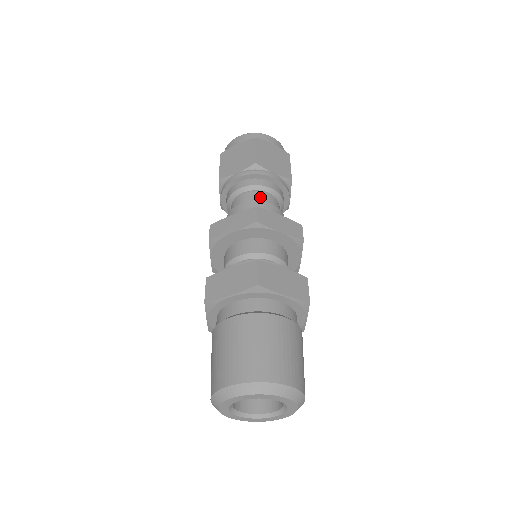
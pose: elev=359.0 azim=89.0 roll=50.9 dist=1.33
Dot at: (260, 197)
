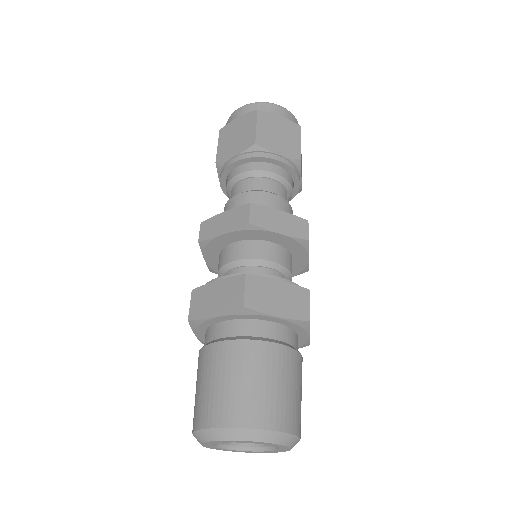
Dot at: (261, 185)
